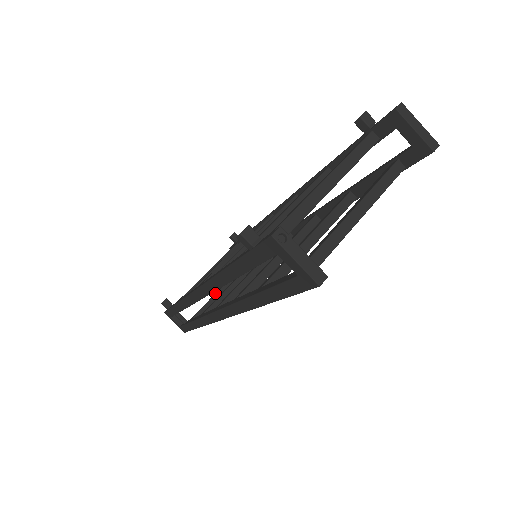
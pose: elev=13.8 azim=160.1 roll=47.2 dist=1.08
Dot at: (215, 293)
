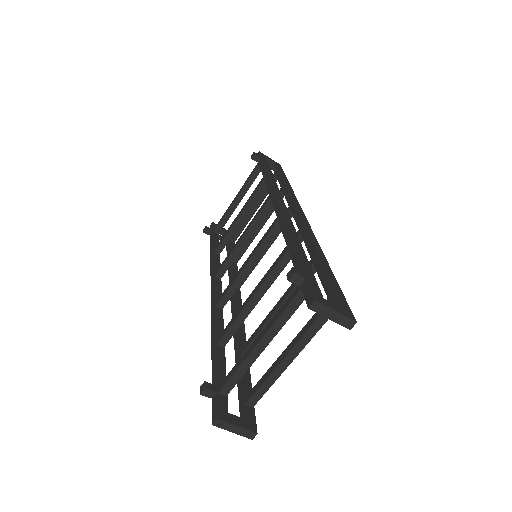
Dot at: occluded
